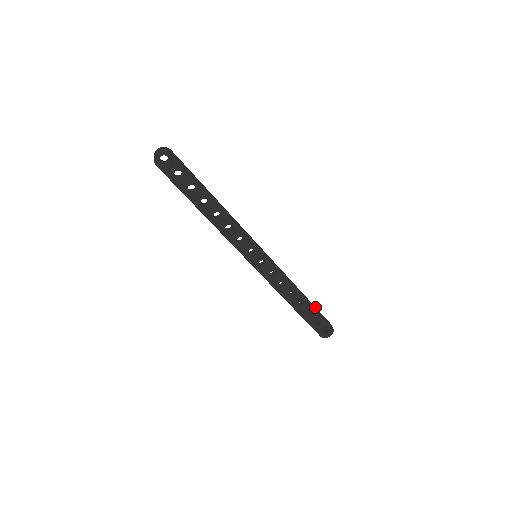
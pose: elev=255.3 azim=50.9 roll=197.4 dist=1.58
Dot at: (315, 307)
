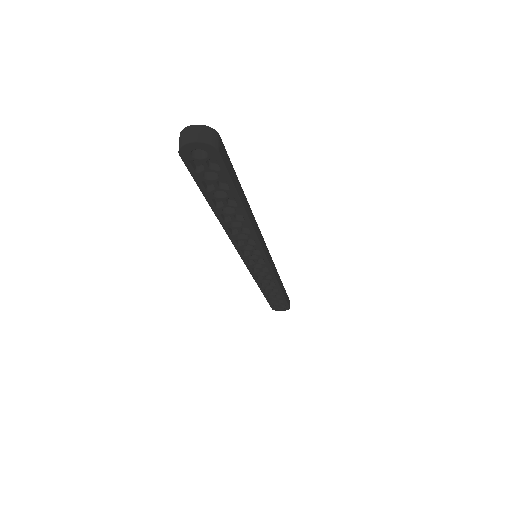
Dot at: (285, 292)
